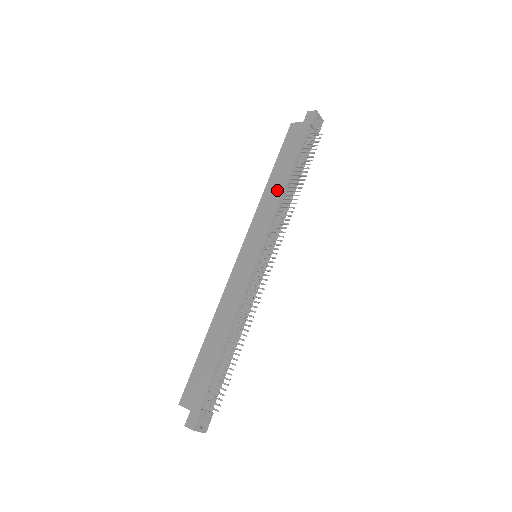
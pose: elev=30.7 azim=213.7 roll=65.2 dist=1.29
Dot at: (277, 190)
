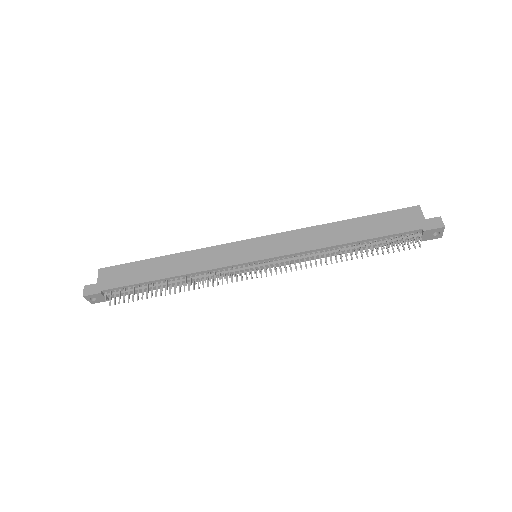
Dot at: (330, 238)
